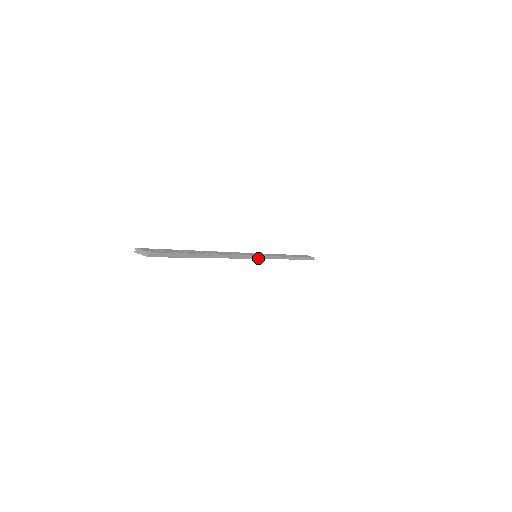
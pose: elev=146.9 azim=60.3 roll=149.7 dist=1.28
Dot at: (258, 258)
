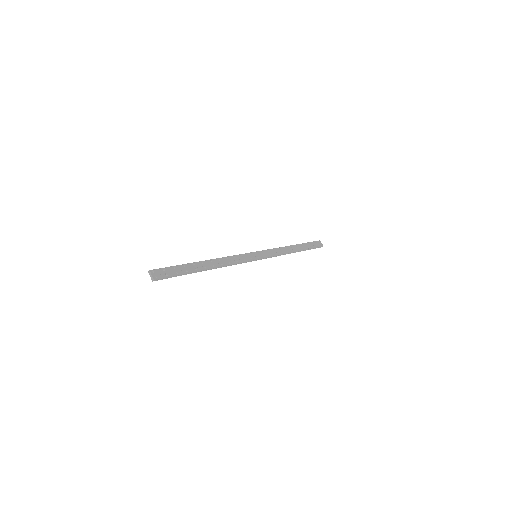
Dot at: (255, 260)
